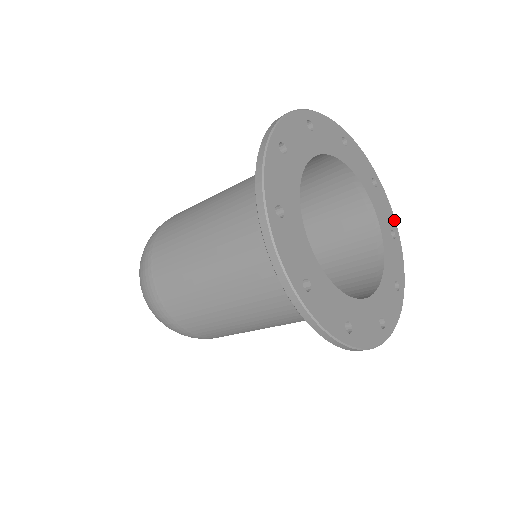
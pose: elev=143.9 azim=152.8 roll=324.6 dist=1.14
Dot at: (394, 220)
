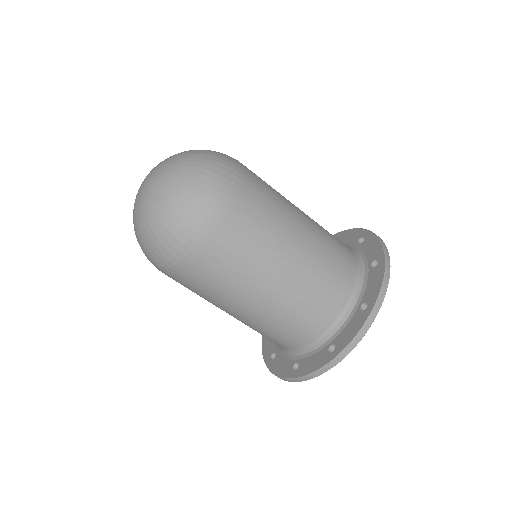
Dot at: occluded
